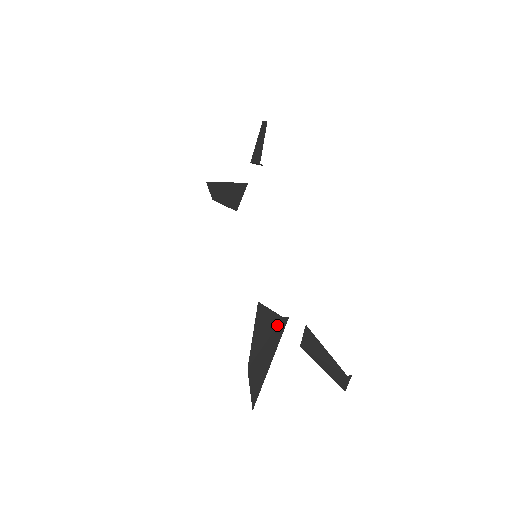
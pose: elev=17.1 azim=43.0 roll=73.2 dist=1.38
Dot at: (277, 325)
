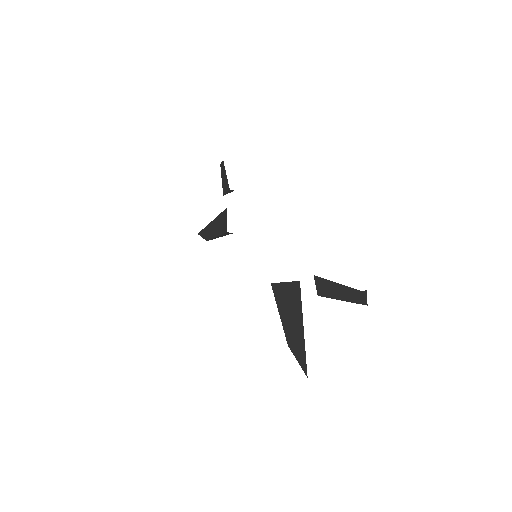
Dot at: (293, 291)
